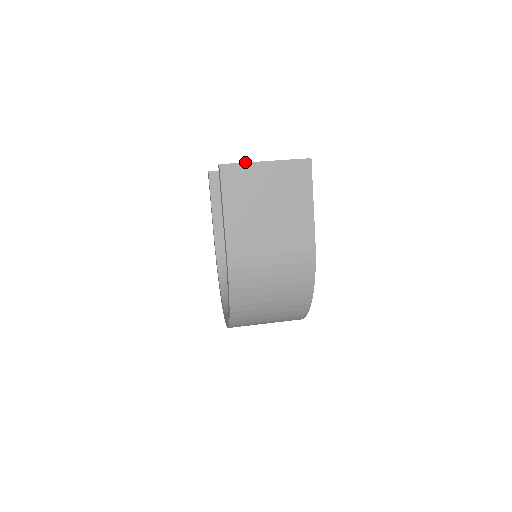
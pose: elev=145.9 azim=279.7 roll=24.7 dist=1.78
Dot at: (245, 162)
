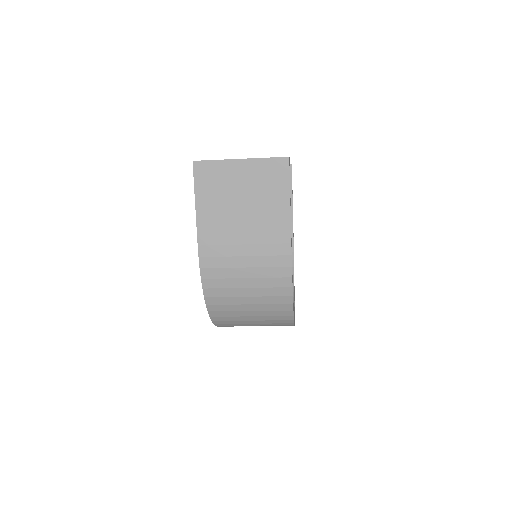
Dot at: occluded
